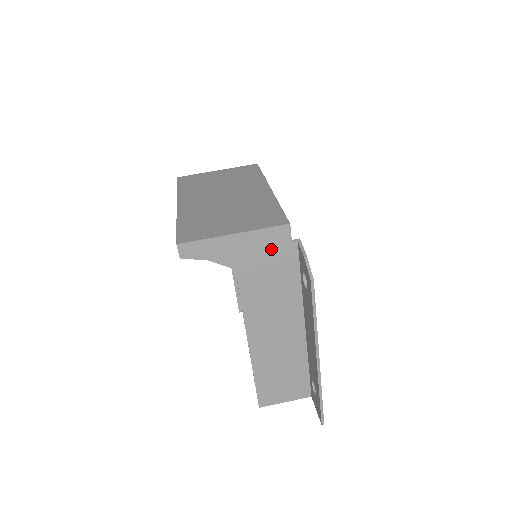
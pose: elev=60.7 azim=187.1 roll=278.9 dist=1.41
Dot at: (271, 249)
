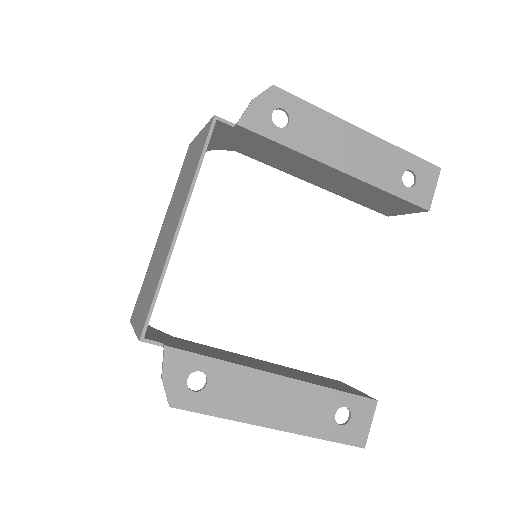
Dot at: occluded
